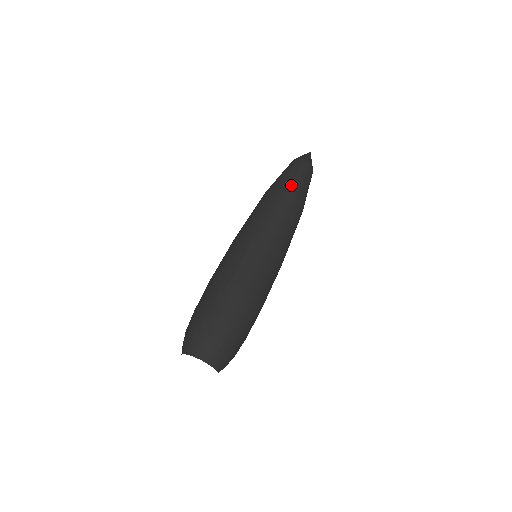
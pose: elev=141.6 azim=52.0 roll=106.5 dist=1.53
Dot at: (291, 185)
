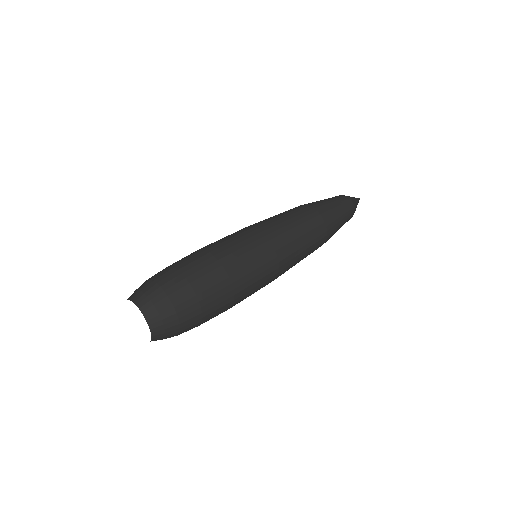
Dot at: (333, 228)
